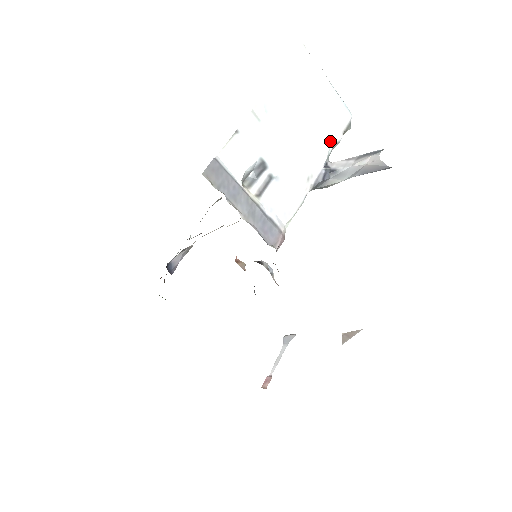
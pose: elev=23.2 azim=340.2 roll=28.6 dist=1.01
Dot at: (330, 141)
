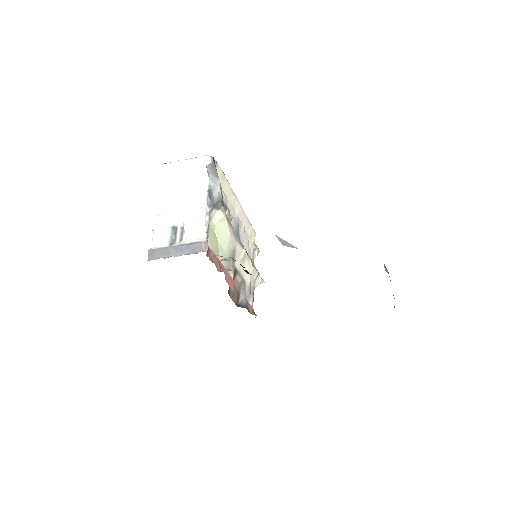
Dot at: (204, 180)
